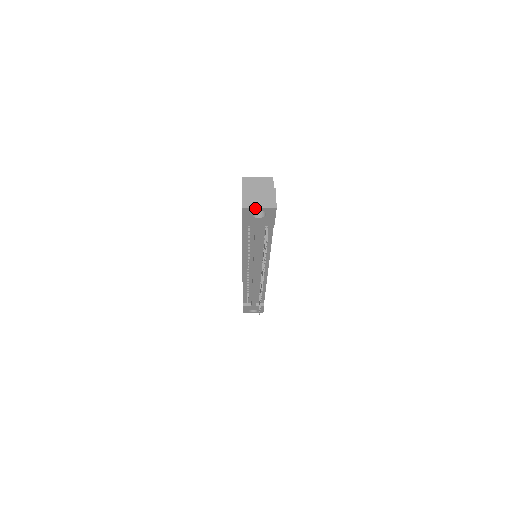
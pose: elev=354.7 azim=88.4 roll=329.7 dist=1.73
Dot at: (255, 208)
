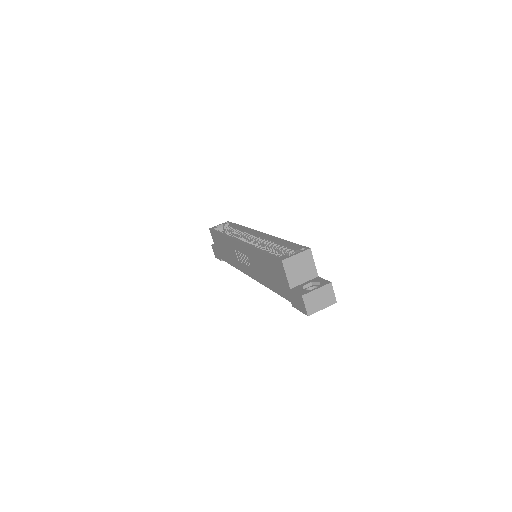
Dot at: occluded
